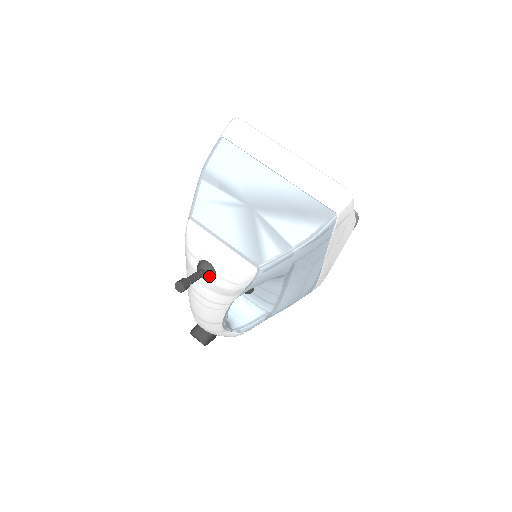
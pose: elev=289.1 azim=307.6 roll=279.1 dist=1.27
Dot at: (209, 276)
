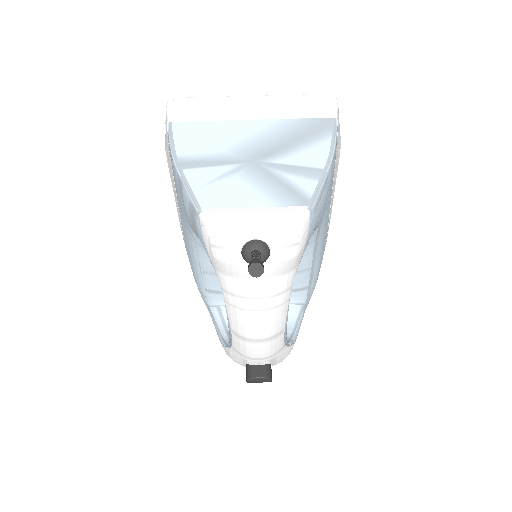
Dot at: (265, 254)
